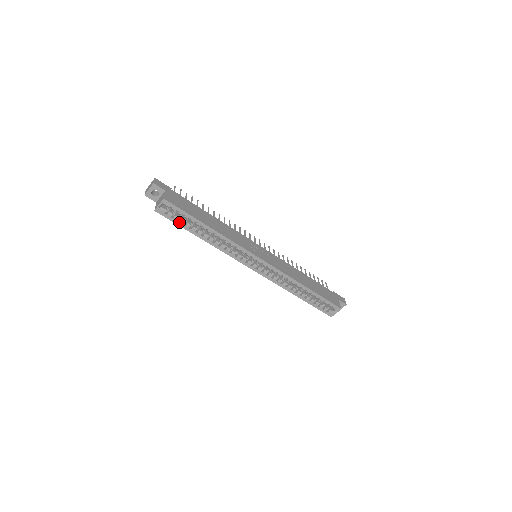
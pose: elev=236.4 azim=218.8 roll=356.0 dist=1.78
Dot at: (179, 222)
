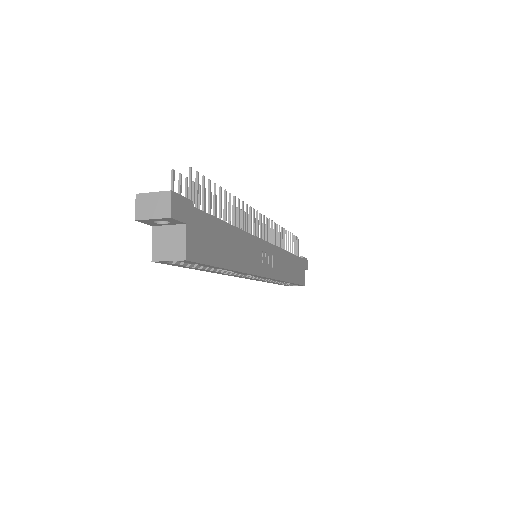
Dot at: (186, 266)
